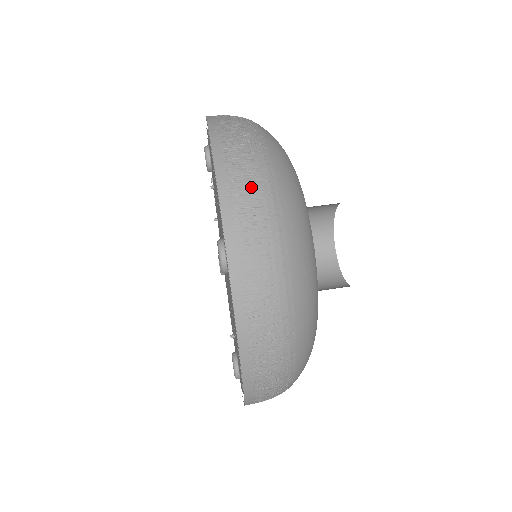
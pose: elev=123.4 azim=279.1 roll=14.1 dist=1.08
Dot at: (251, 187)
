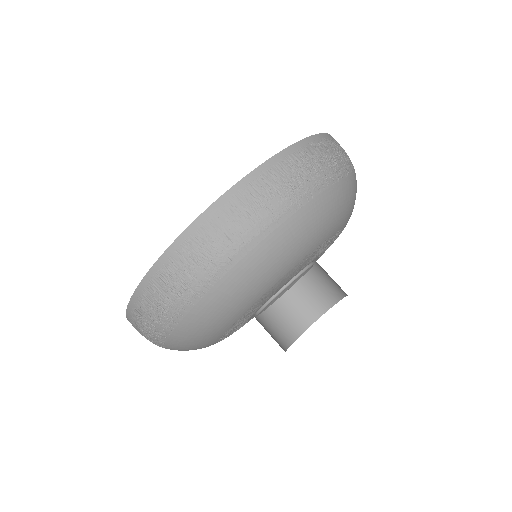
Dot at: (153, 314)
